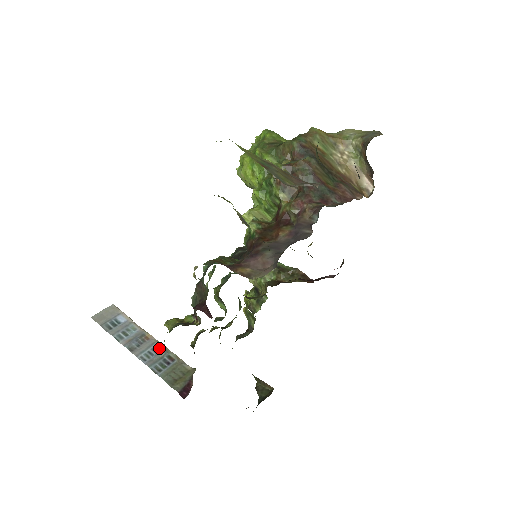
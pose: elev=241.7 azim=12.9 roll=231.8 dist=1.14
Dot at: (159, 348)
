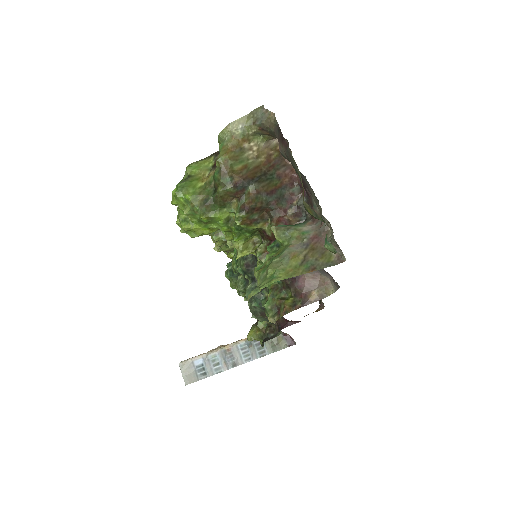
Dot at: (243, 344)
